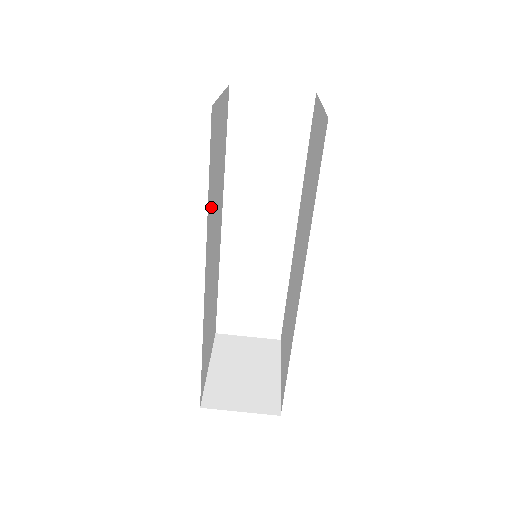
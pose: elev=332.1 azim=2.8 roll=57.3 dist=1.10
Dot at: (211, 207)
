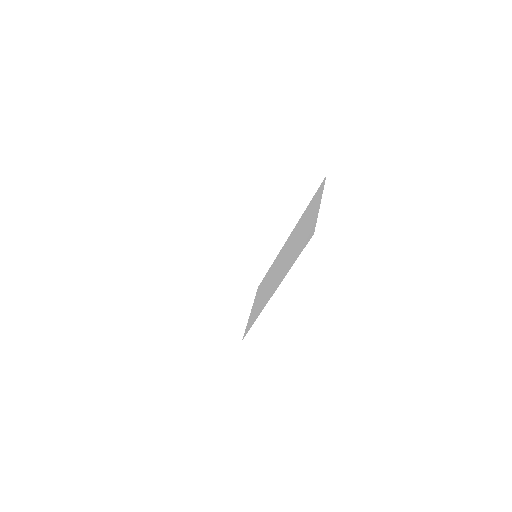
Dot at: occluded
